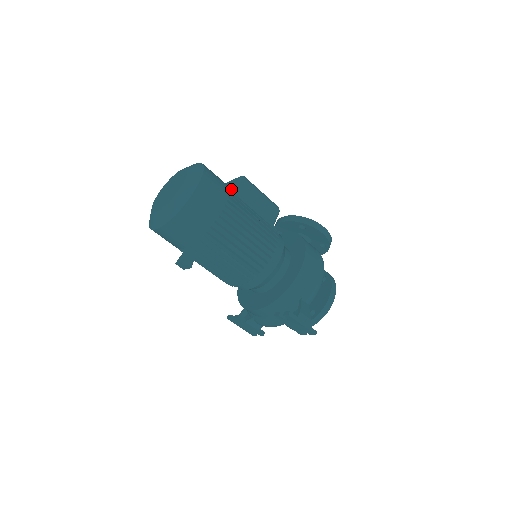
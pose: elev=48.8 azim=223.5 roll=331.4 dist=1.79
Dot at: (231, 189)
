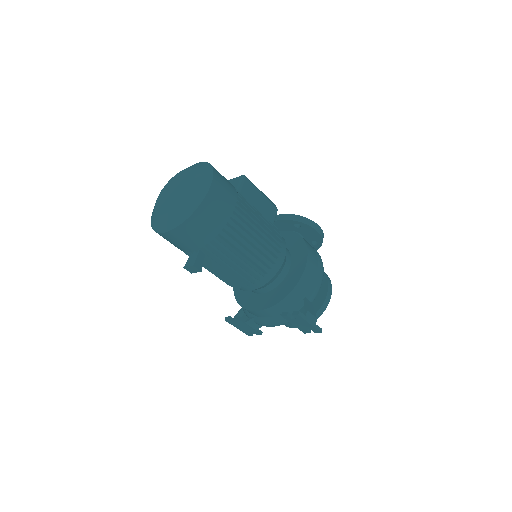
Dot at: (236, 189)
